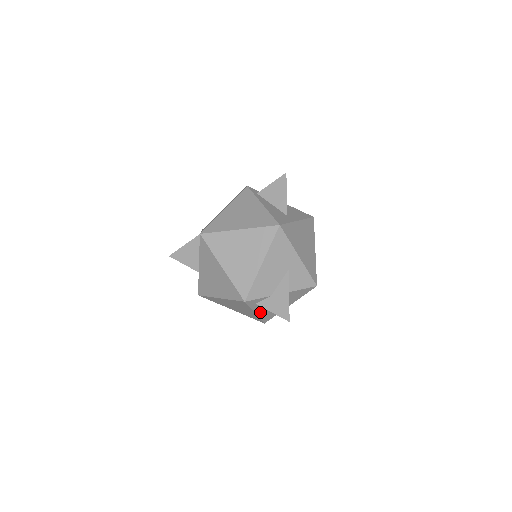
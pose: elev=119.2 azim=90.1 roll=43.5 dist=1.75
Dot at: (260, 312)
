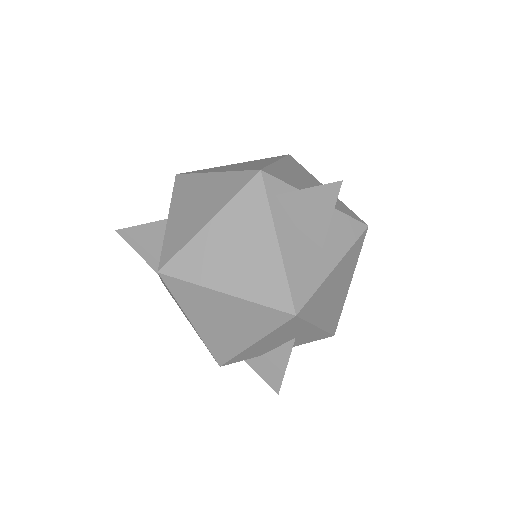
Dot at: occluded
